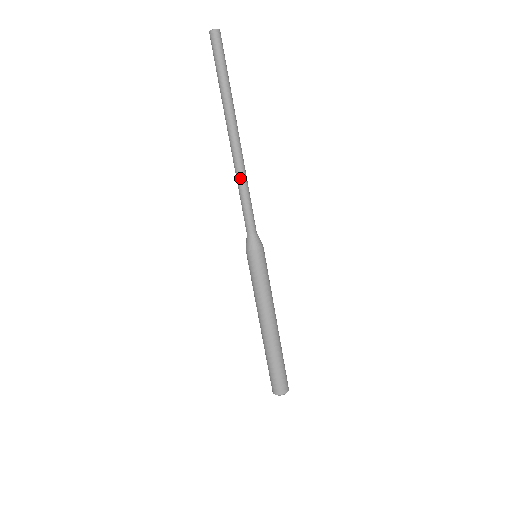
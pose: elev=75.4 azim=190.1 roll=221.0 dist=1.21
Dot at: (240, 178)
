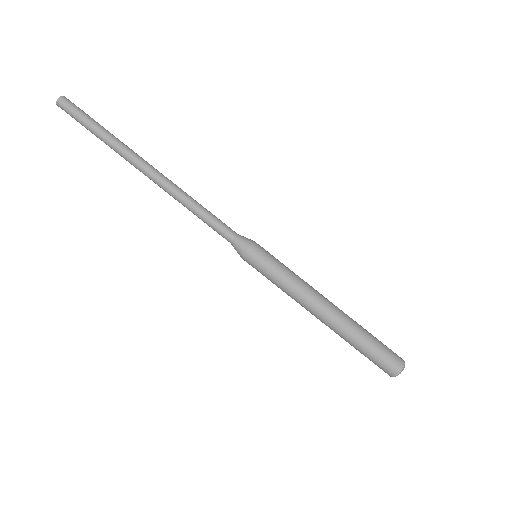
Dot at: (179, 201)
